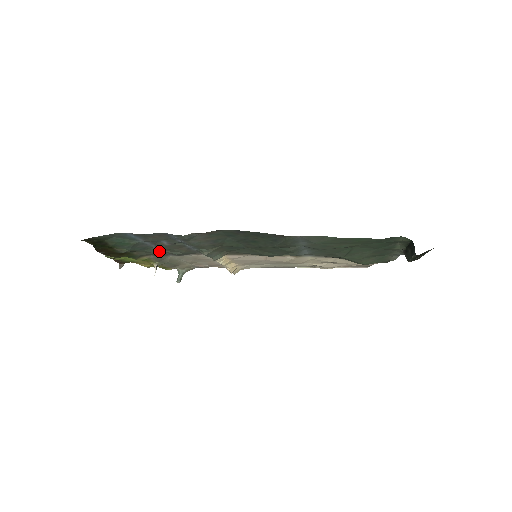
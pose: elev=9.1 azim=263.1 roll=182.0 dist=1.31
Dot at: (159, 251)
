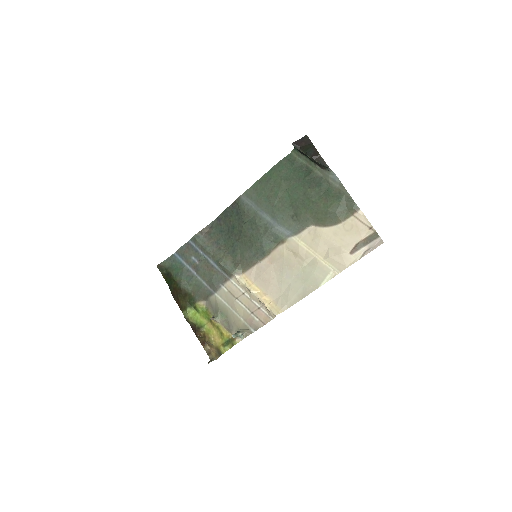
Dot at: (203, 284)
